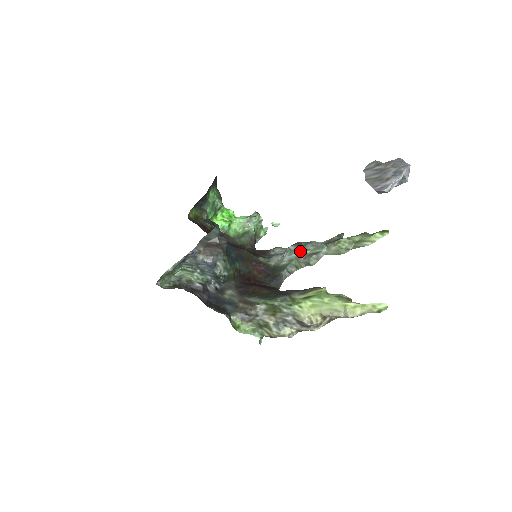
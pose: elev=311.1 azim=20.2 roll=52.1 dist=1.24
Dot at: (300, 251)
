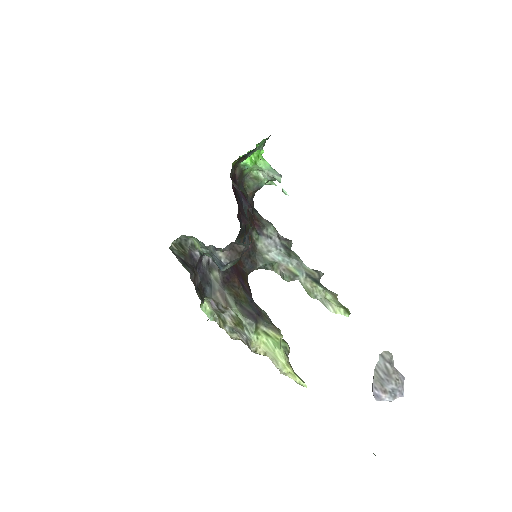
Dot at: (286, 259)
